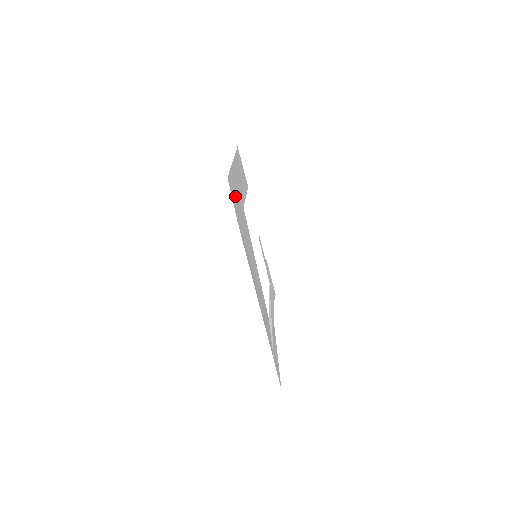
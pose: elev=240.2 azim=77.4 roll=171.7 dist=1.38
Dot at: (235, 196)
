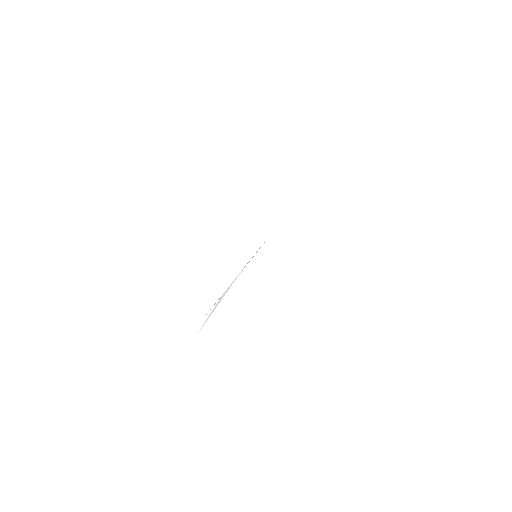
Dot at: occluded
